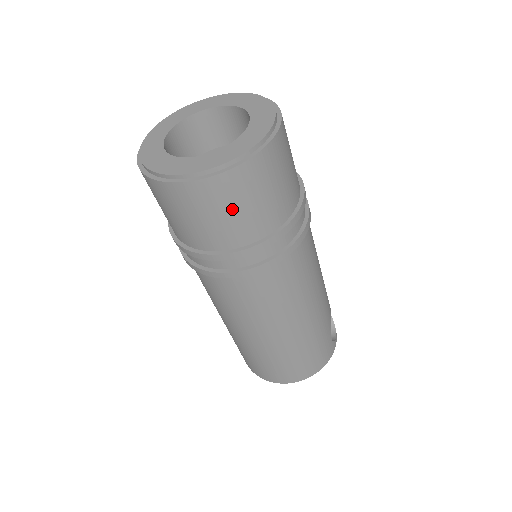
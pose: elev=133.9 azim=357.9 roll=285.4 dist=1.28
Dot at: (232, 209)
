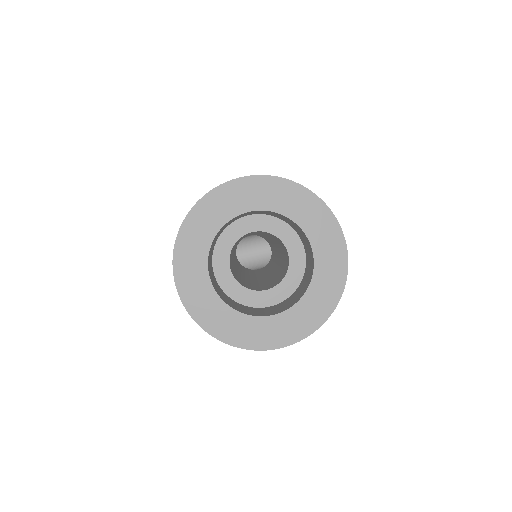
Dot at: occluded
